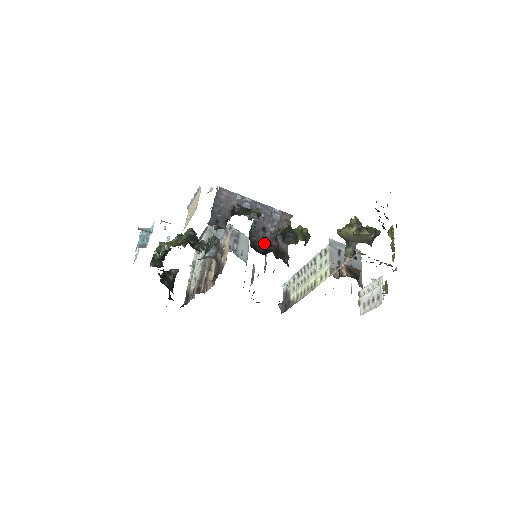
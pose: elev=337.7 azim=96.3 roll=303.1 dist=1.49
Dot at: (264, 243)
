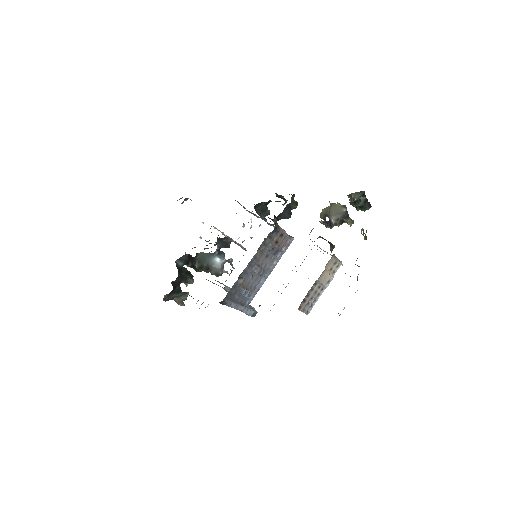
Dot at: occluded
